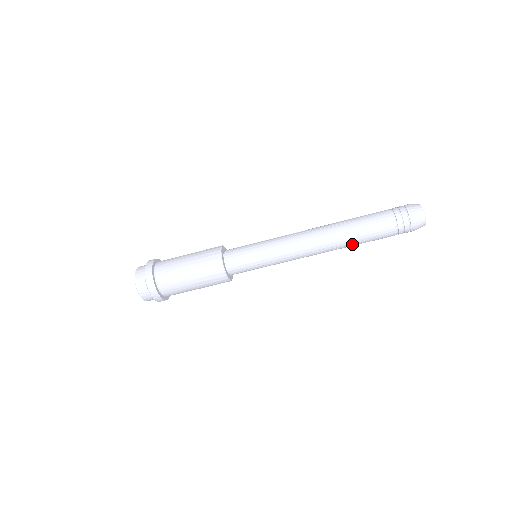
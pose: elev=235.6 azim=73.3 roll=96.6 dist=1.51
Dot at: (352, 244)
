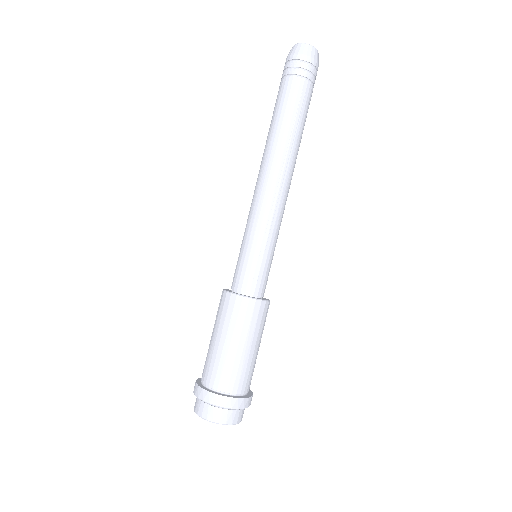
Dot at: (294, 135)
